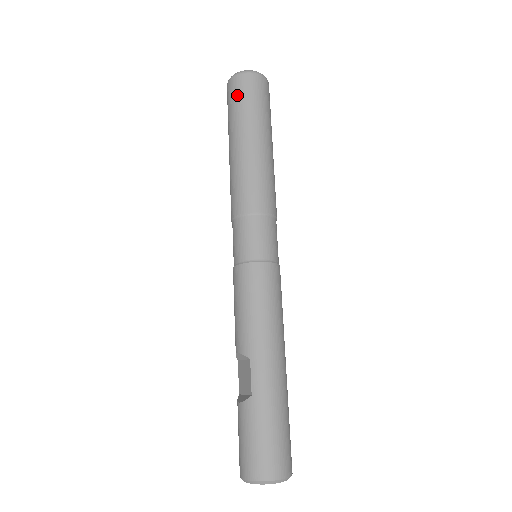
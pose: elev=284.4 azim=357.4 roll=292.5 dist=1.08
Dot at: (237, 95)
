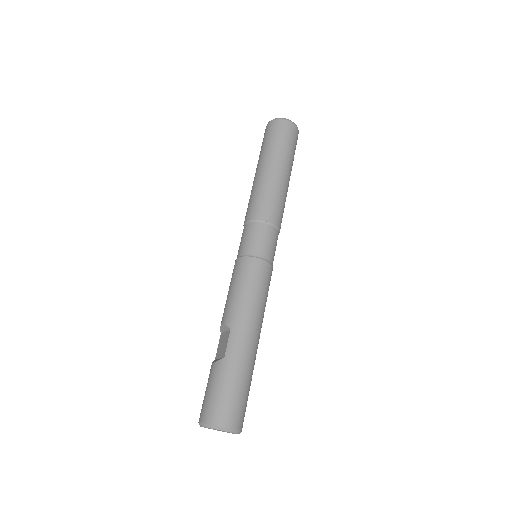
Dot at: (271, 134)
